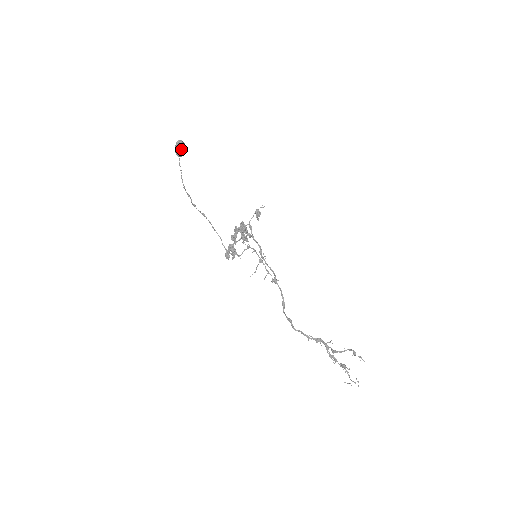
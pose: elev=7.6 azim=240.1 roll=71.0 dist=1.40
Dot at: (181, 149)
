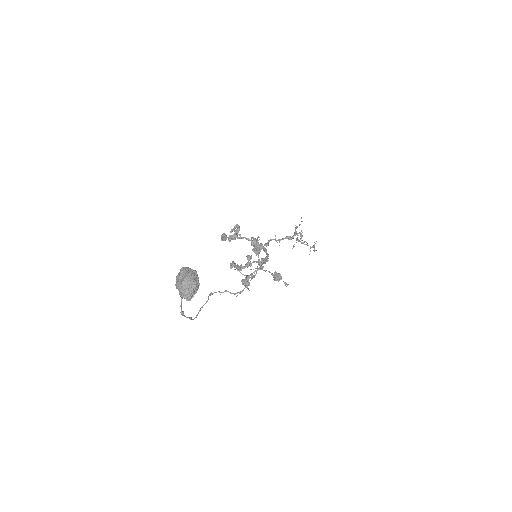
Dot at: occluded
